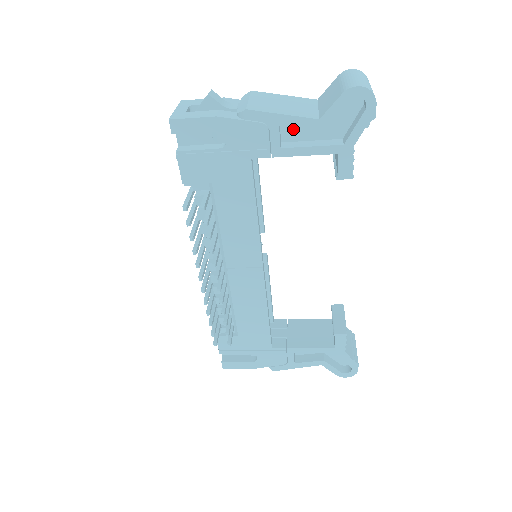
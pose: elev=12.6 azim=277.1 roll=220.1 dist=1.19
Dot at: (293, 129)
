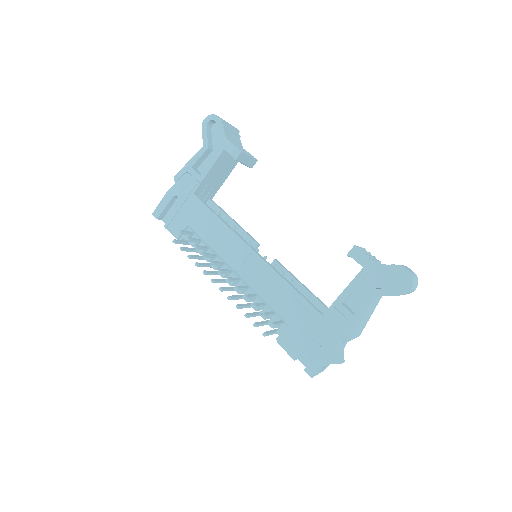
Dot at: (204, 166)
